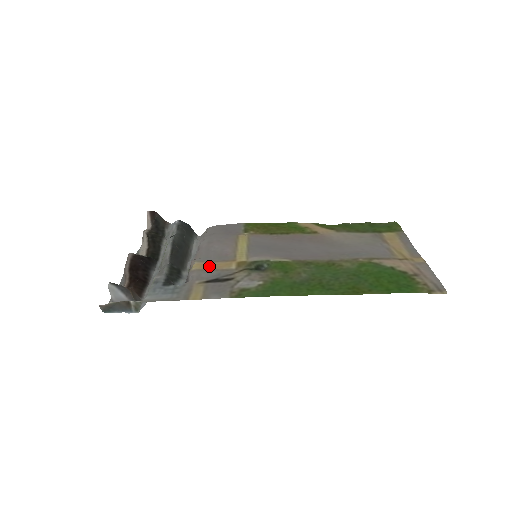
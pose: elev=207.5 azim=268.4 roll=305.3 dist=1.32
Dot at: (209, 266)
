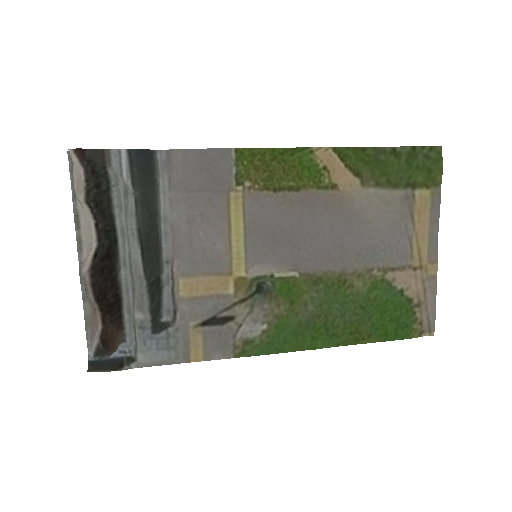
Dot at: (200, 289)
